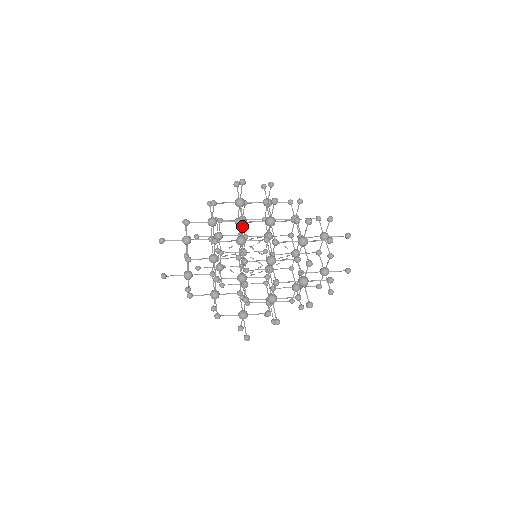
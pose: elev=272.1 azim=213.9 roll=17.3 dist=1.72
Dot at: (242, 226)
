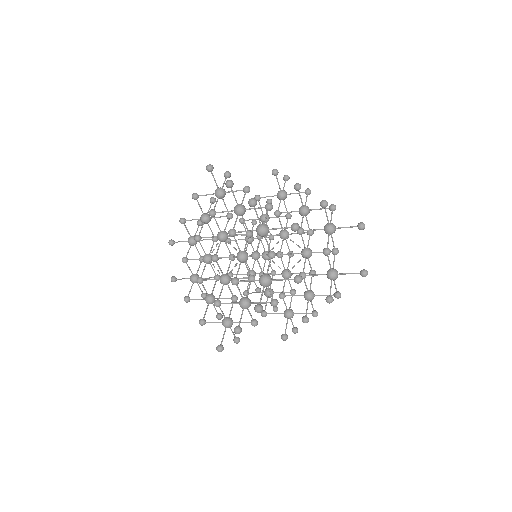
Dot at: (214, 218)
